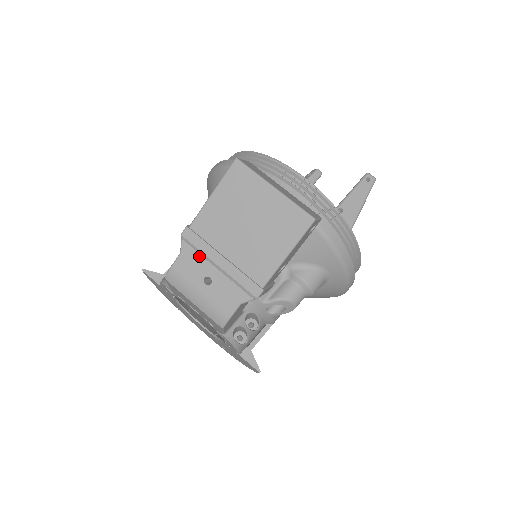
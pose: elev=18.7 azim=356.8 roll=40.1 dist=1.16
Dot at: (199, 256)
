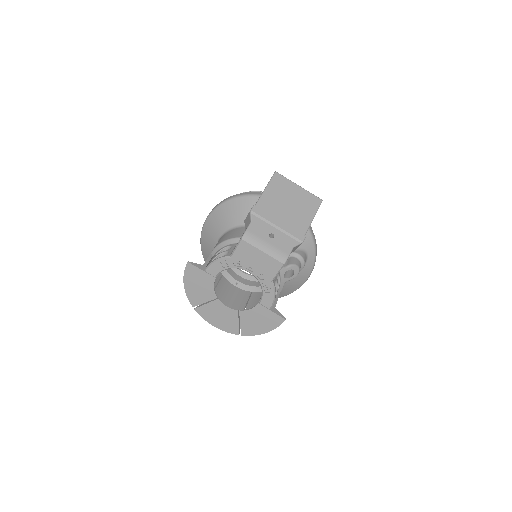
Dot at: (264, 222)
